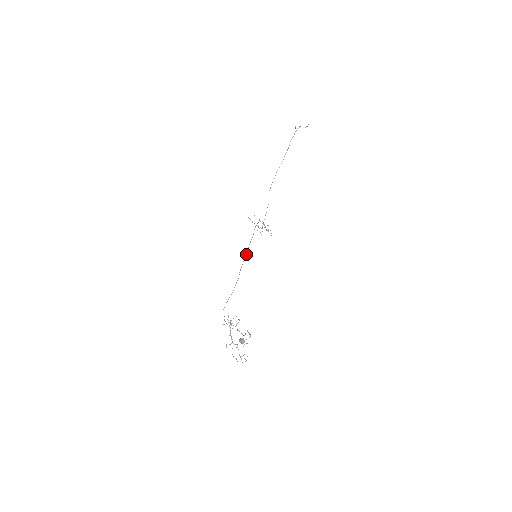
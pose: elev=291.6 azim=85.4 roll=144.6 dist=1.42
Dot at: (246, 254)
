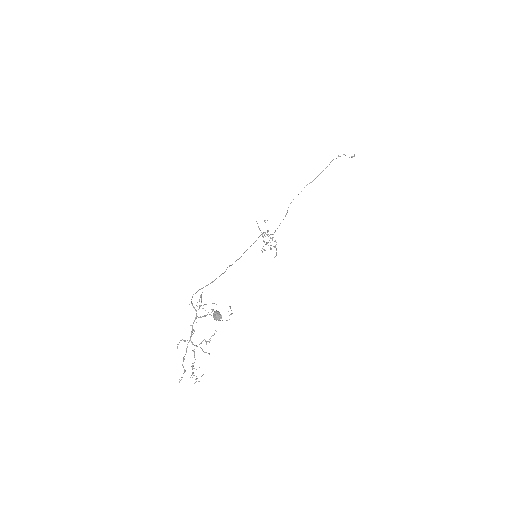
Dot at: occluded
